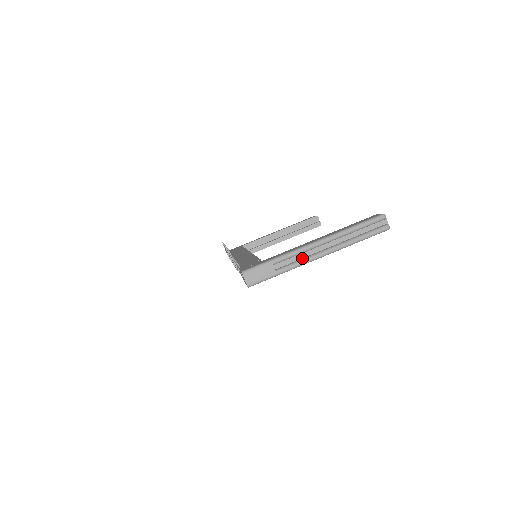
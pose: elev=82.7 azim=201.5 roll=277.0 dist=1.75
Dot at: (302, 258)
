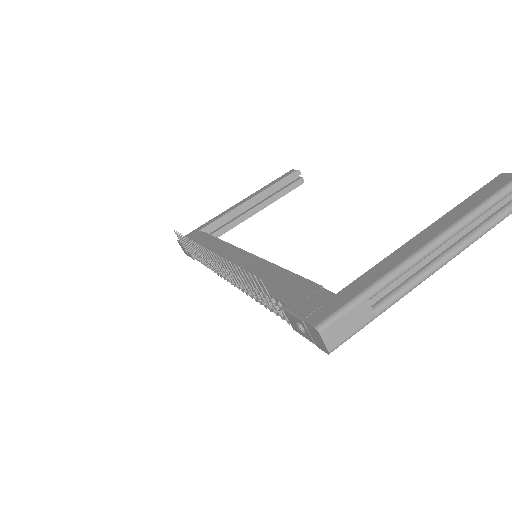
Dot at: (410, 276)
